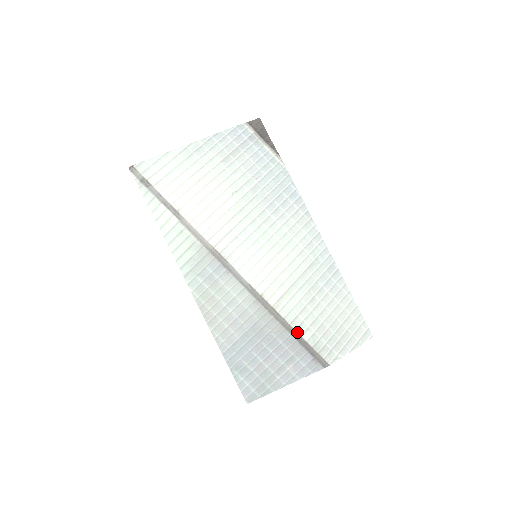
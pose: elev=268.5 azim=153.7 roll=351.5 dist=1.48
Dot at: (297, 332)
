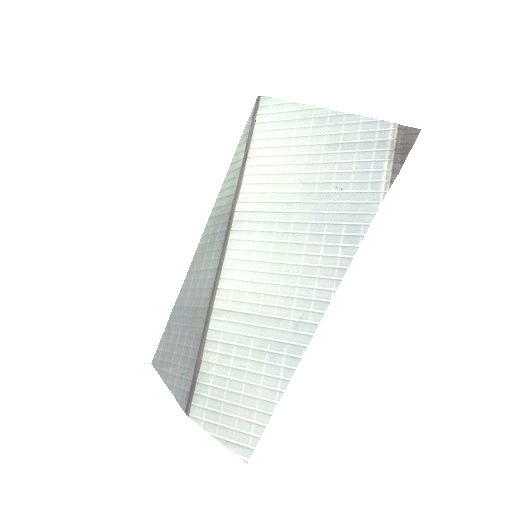
Dot at: (203, 353)
